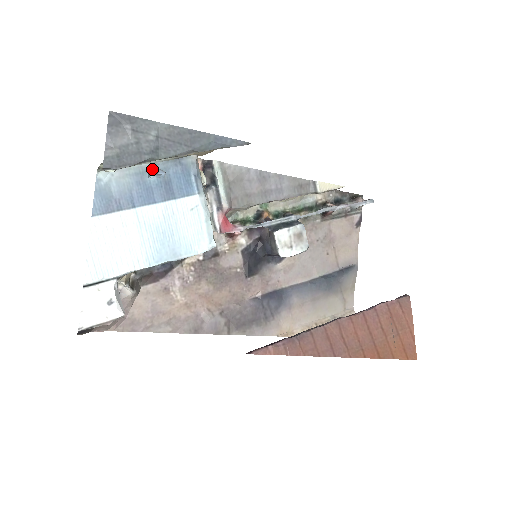
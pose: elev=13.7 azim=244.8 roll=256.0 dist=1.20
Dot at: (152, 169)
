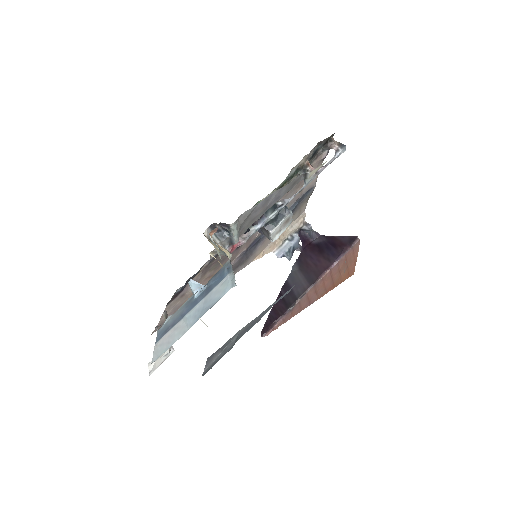
Dot at: (197, 291)
